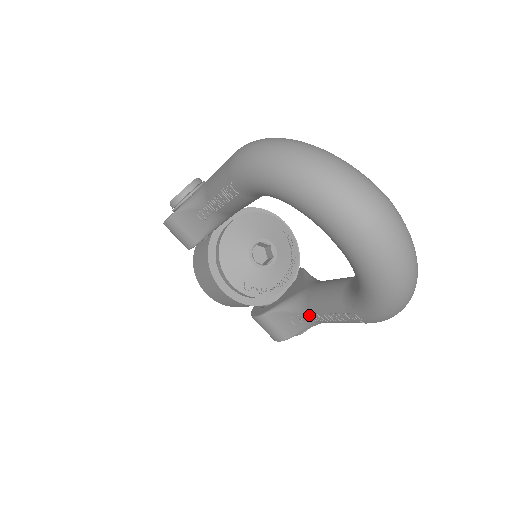
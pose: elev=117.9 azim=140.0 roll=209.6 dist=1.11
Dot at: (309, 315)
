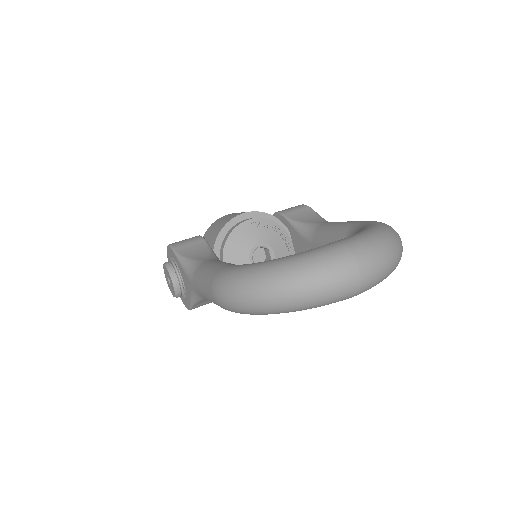
Dot at: occluded
